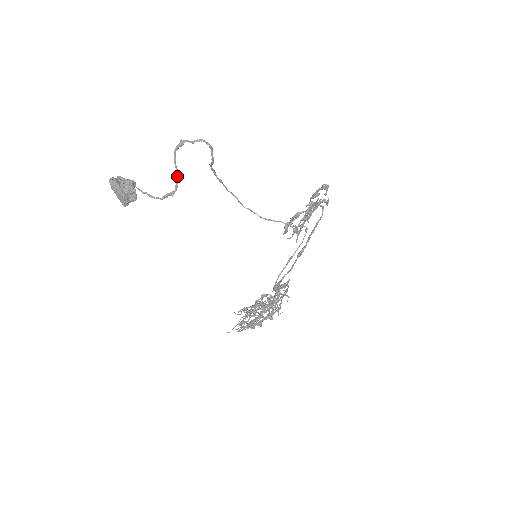
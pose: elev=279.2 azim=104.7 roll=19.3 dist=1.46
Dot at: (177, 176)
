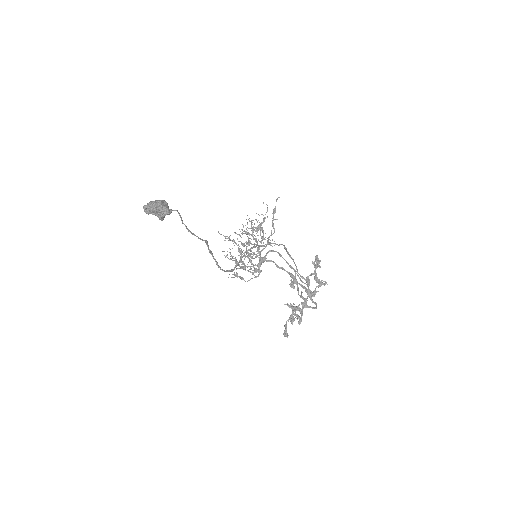
Dot at: (203, 240)
